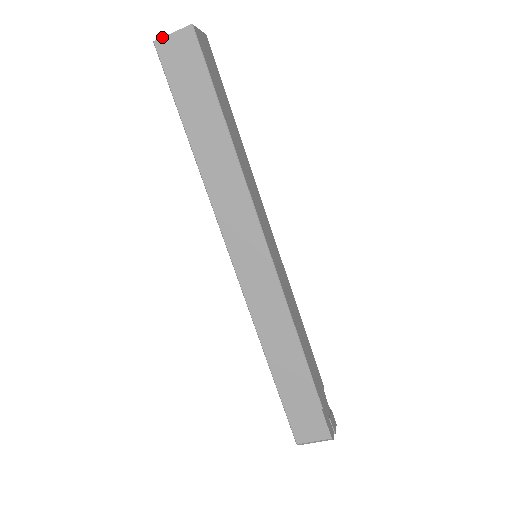
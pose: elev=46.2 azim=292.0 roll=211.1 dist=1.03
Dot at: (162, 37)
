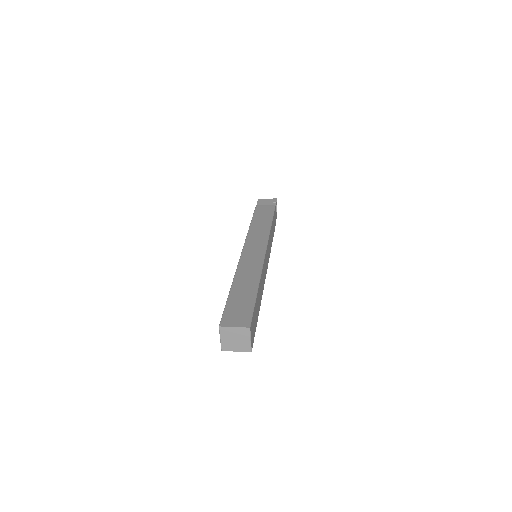
Dot at: occluded
